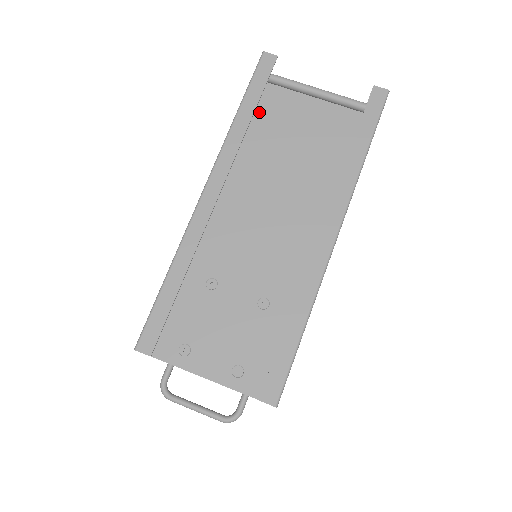
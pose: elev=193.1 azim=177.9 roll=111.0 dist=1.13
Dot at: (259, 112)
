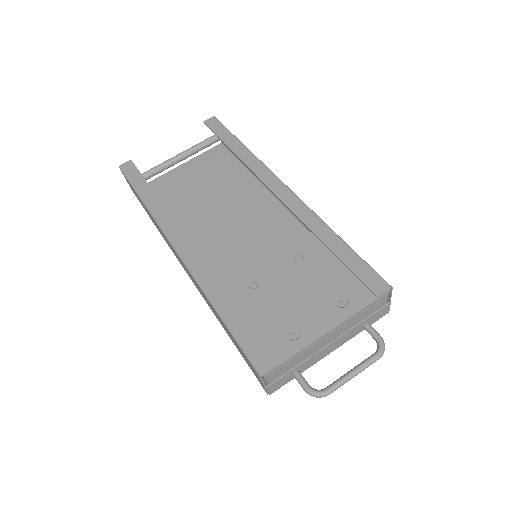
Dot at: occluded
